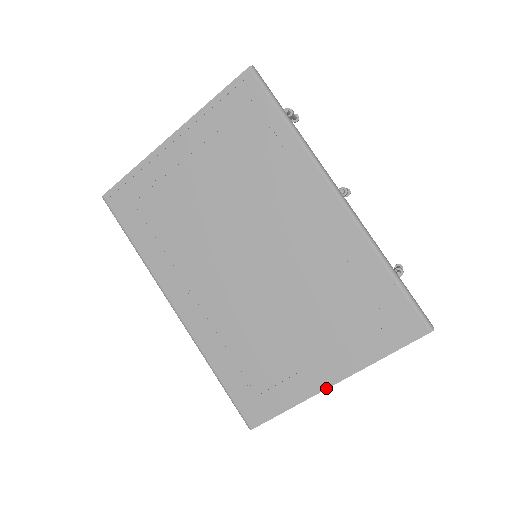
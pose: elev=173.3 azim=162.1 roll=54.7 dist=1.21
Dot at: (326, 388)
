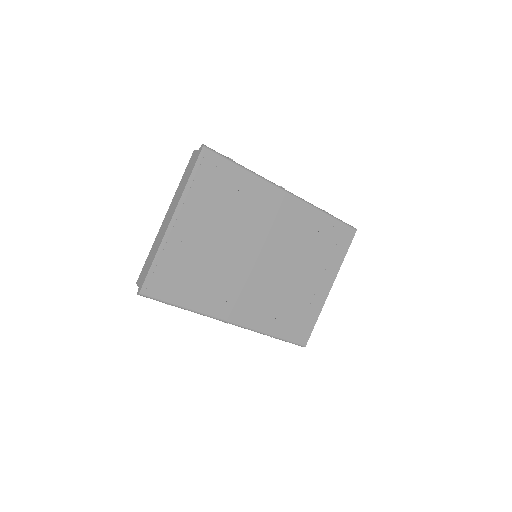
Dot at: (328, 293)
